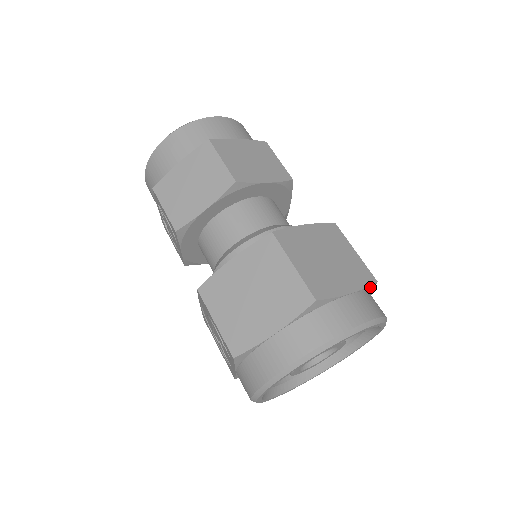
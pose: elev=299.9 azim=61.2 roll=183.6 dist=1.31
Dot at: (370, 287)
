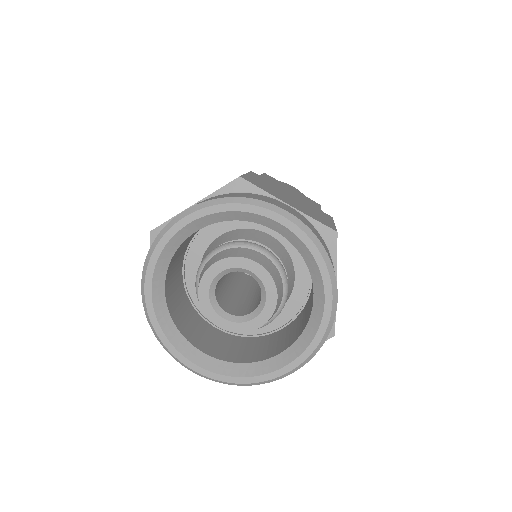
Dot at: (324, 230)
